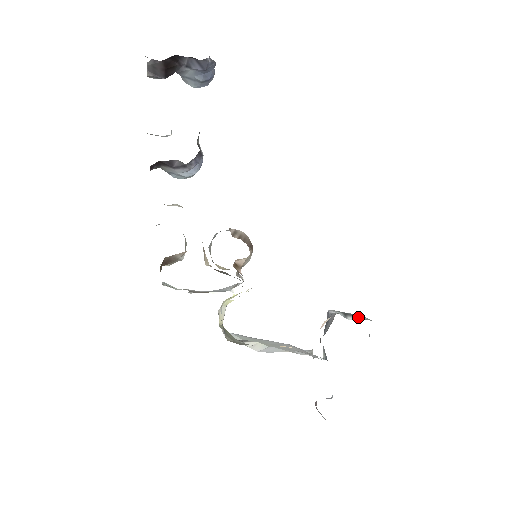
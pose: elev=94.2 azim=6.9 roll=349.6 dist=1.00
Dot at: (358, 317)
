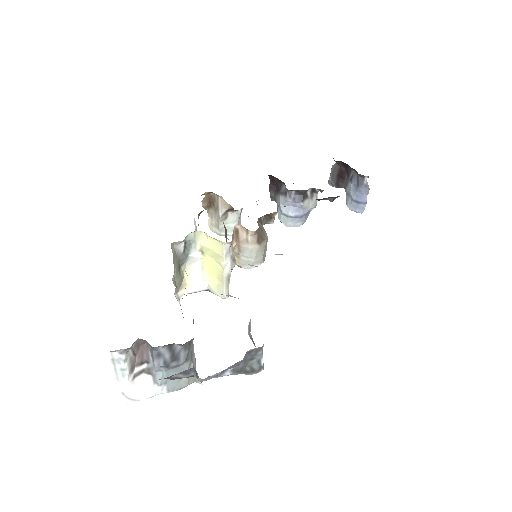
Dot at: occluded
